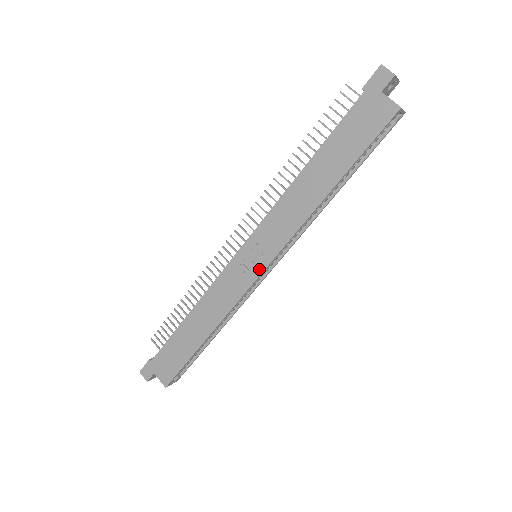
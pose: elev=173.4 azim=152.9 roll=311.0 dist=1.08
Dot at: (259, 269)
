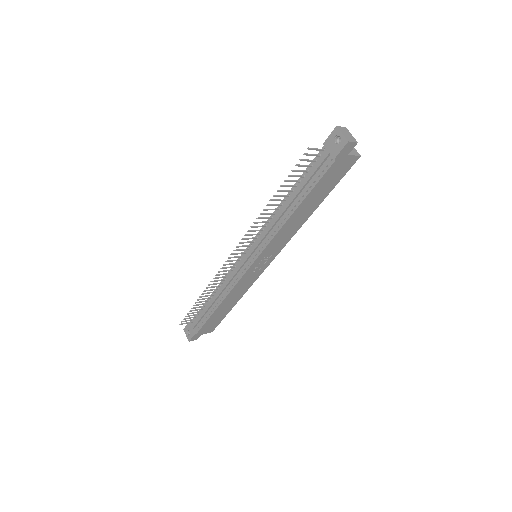
Dot at: (268, 264)
